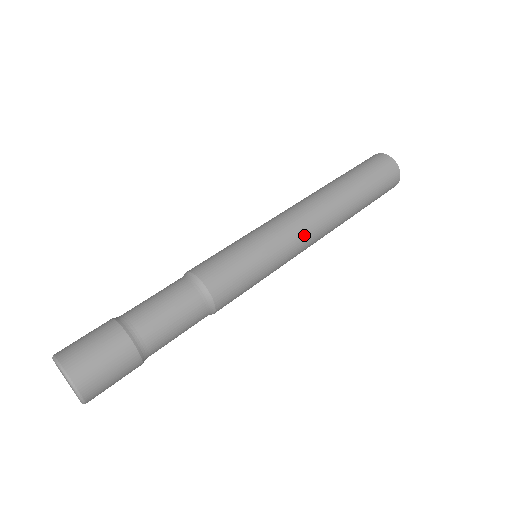
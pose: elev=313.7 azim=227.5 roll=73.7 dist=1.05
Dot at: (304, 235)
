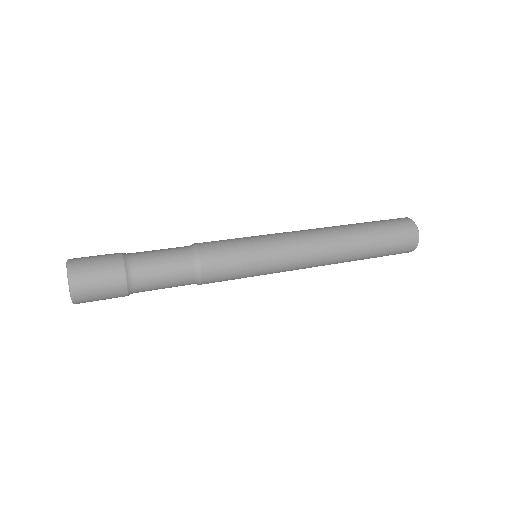
Dot at: (300, 245)
